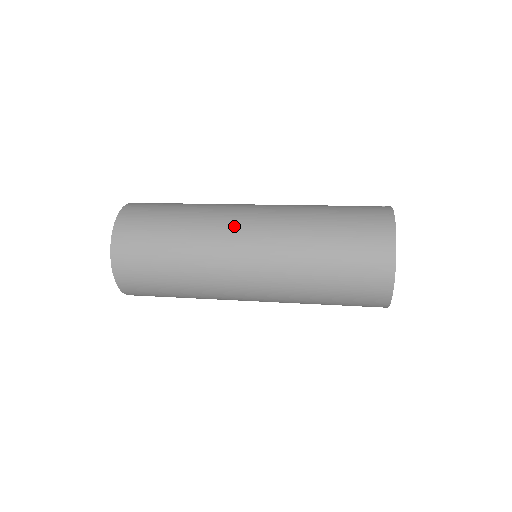
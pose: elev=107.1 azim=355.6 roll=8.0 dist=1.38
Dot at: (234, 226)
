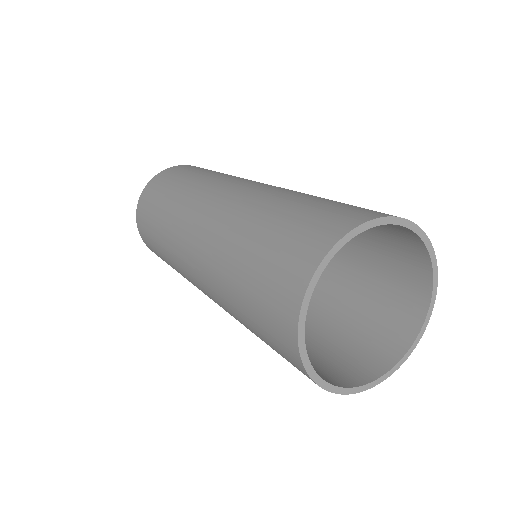
Dot at: (217, 187)
